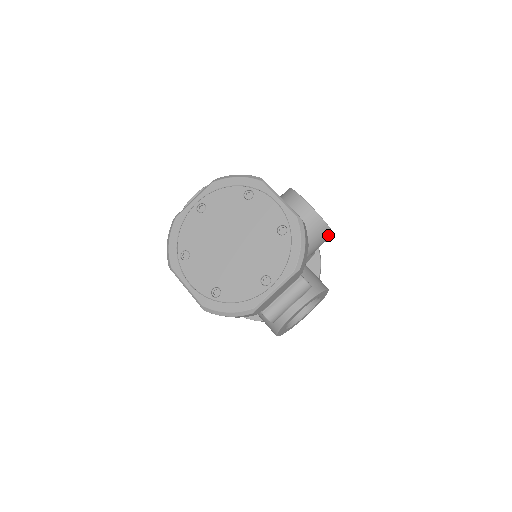
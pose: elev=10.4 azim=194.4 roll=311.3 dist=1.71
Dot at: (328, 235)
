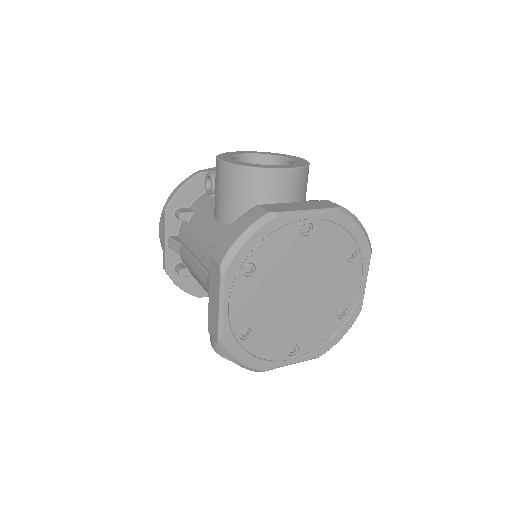
Dot at: occluded
